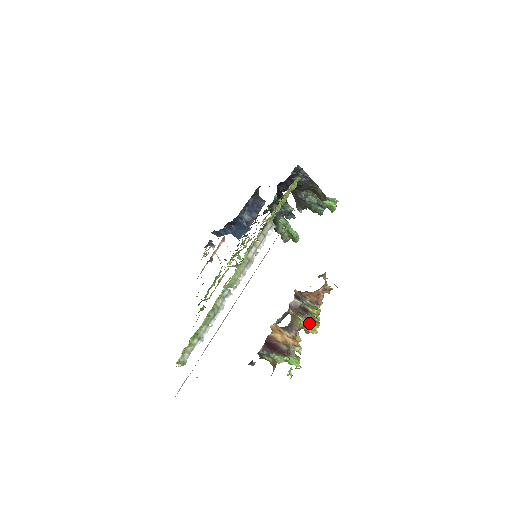
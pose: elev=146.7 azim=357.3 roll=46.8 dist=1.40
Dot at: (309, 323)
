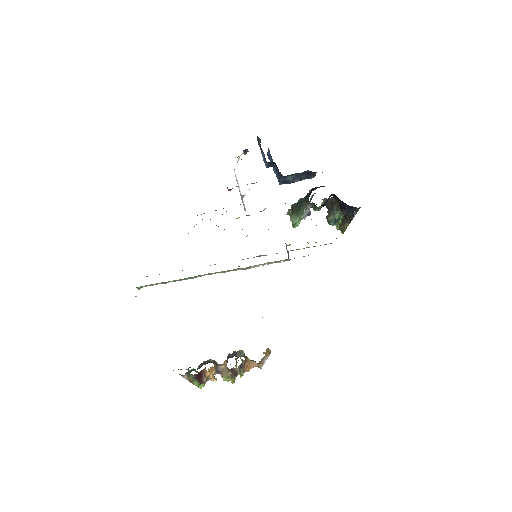
Dot at: (230, 380)
